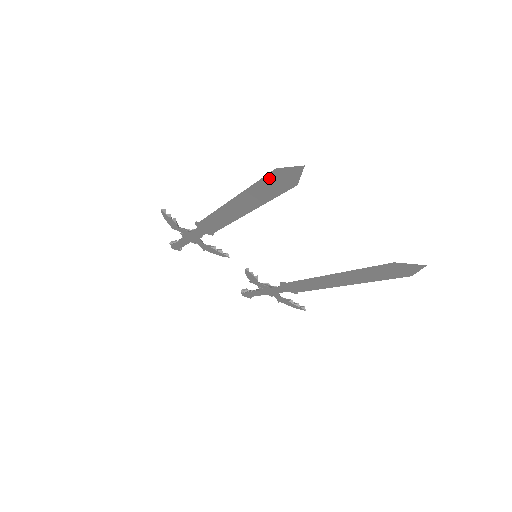
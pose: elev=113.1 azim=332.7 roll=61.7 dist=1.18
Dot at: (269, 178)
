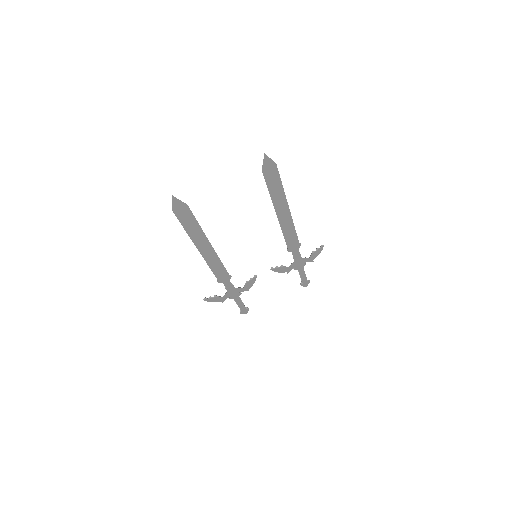
Dot at: (180, 218)
